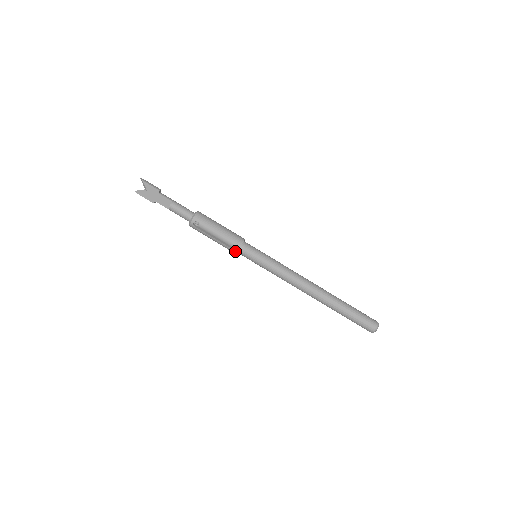
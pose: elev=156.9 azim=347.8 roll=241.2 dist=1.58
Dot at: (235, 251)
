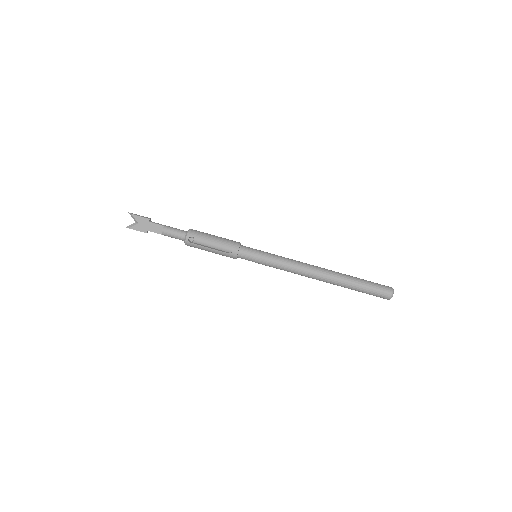
Dot at: (235, 255)
